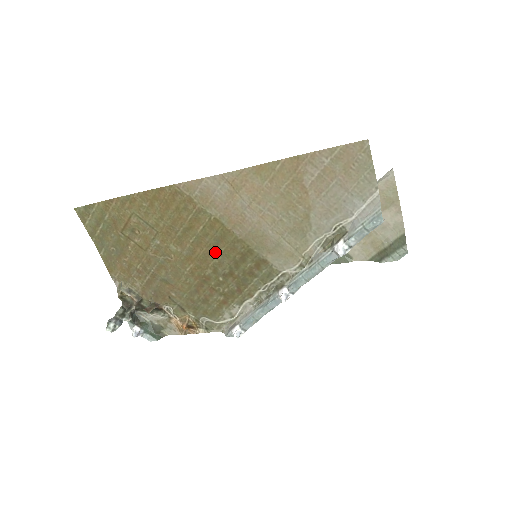
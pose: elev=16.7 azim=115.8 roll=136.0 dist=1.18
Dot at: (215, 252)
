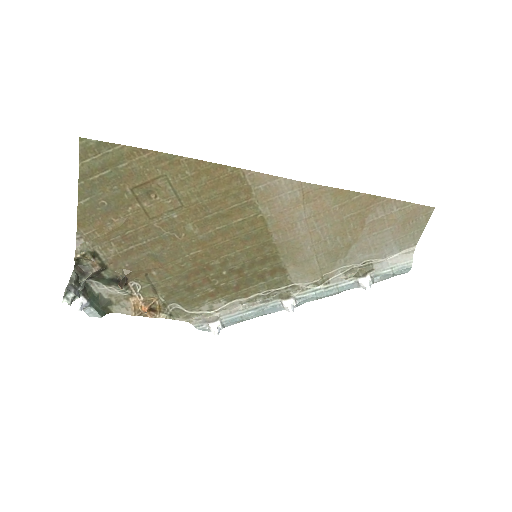
Dot at: (237, 247)
